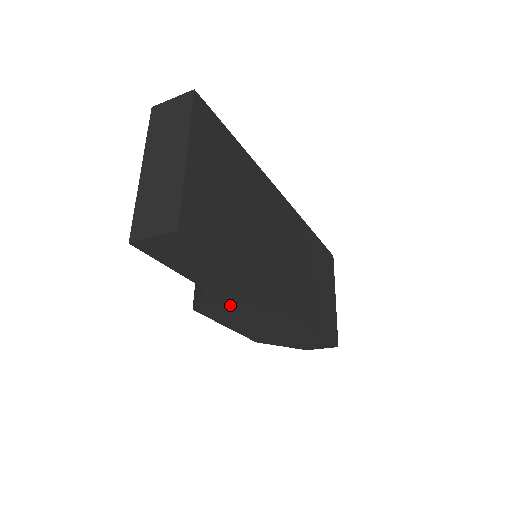
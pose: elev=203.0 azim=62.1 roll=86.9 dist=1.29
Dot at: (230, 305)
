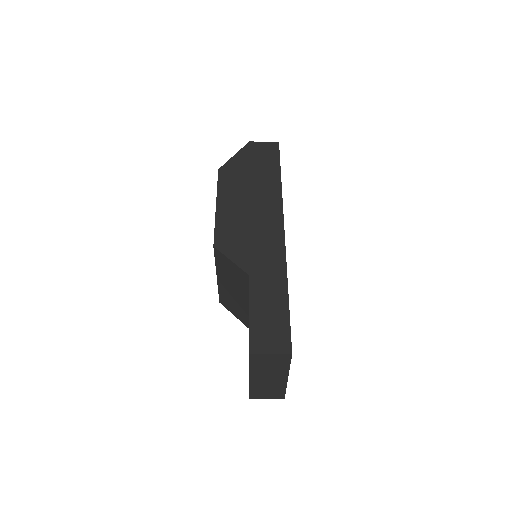
Dot at: occluded
